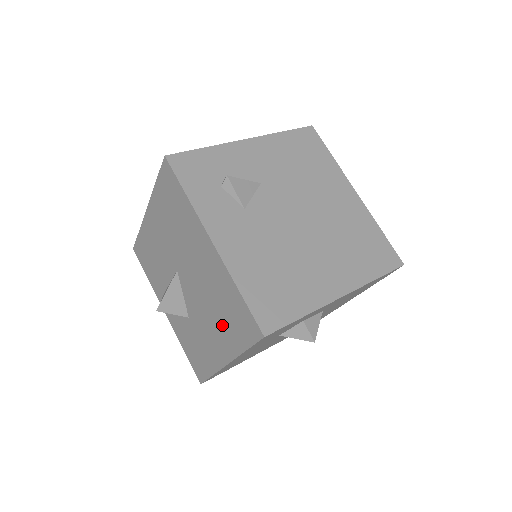
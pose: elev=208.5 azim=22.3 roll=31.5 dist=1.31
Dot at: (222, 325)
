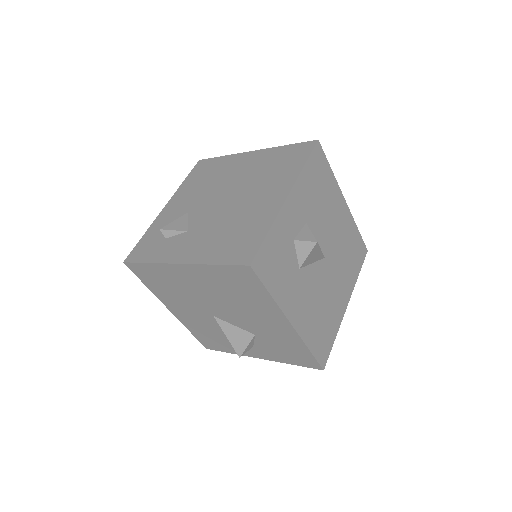
Dot at: (251, 303)
